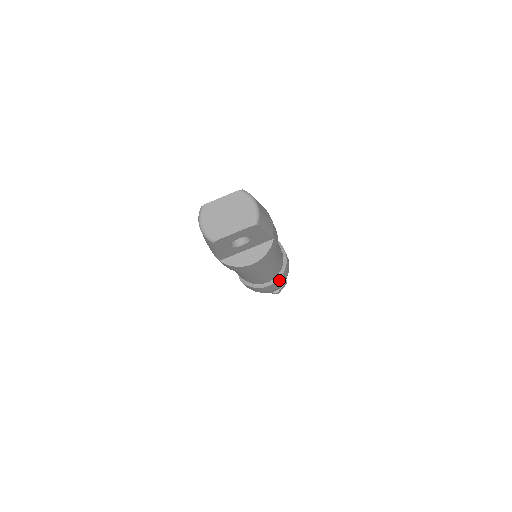
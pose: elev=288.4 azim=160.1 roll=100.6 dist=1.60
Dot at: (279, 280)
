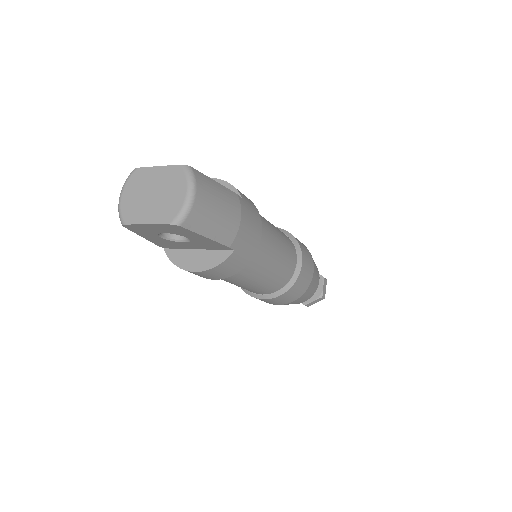
Dot at: (279, 297)
